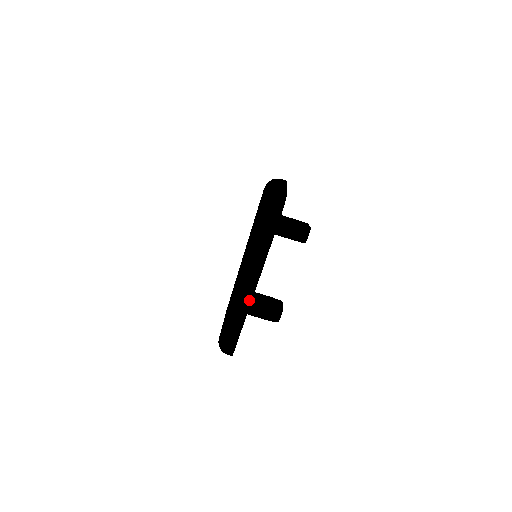
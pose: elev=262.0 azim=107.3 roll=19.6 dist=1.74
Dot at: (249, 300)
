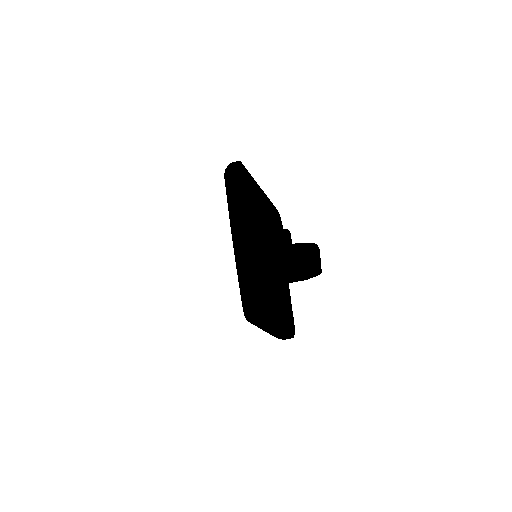
Dot at: (256, 186)
